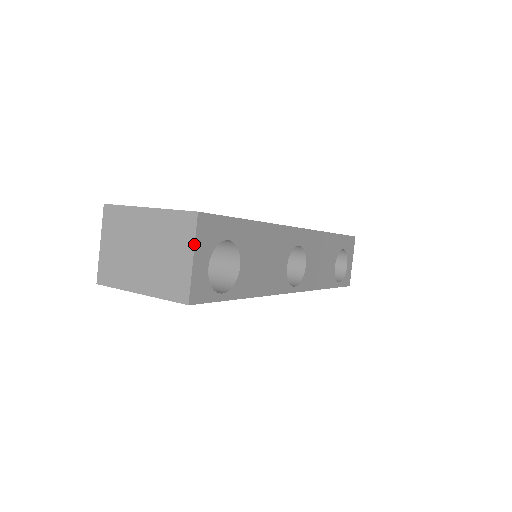
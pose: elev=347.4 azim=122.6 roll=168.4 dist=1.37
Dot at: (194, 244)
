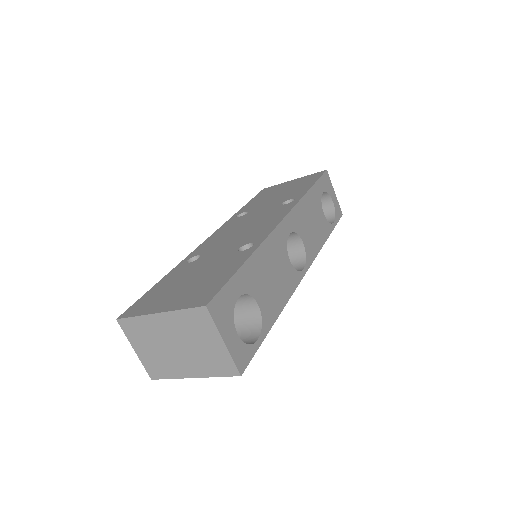
Dot at: (218, 331)
